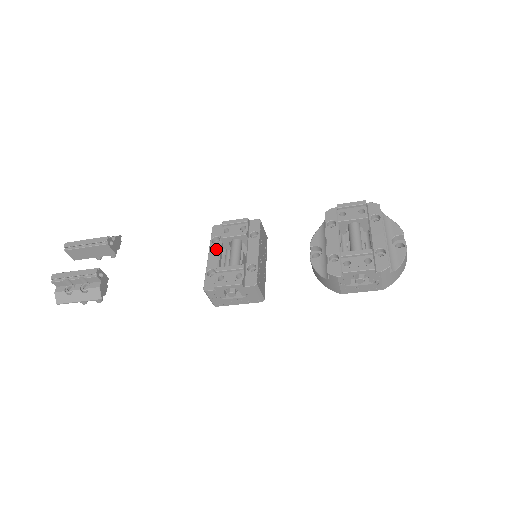
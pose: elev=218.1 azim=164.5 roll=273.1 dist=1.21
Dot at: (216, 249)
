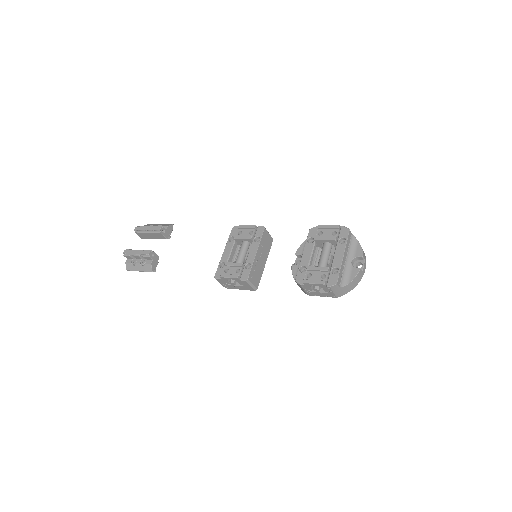
Dot at: (230, 246)
